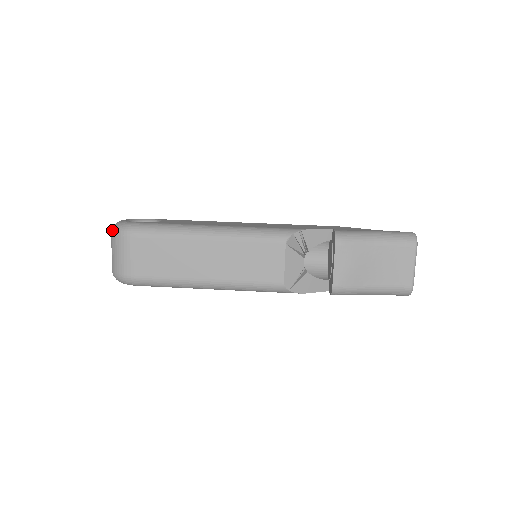
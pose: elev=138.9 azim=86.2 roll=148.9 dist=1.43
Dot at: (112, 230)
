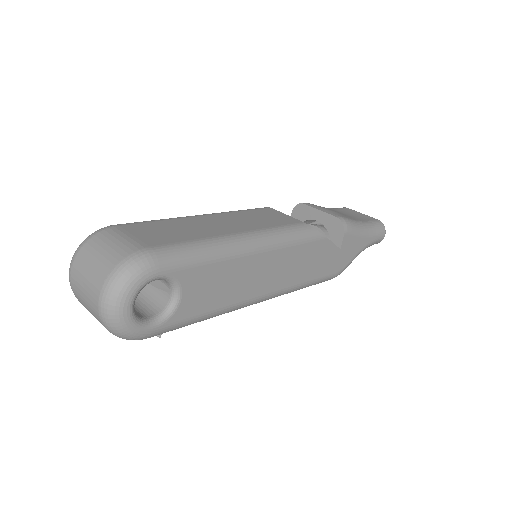
Dot at: (76, 250)
